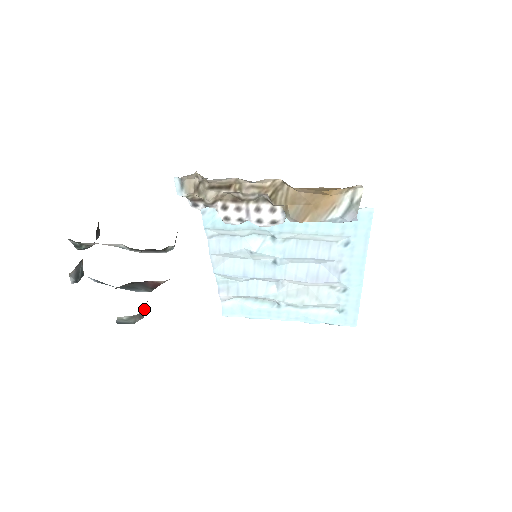
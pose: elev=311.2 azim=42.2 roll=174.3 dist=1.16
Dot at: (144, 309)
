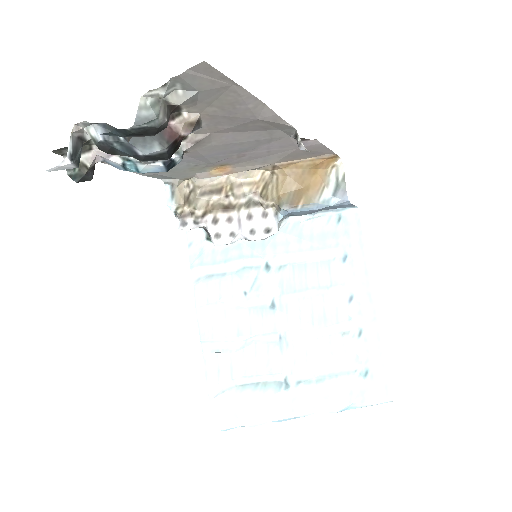
Dot at: (168, 112)
